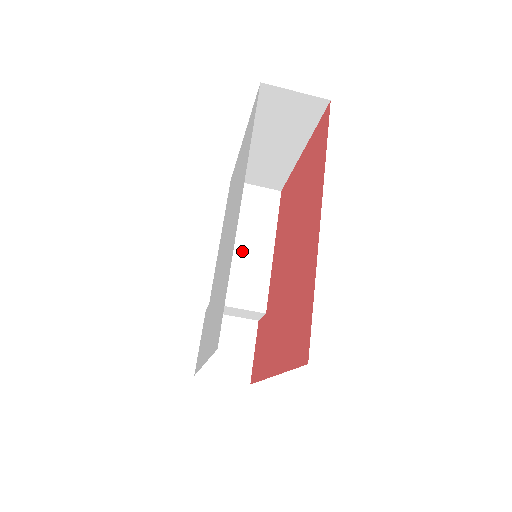
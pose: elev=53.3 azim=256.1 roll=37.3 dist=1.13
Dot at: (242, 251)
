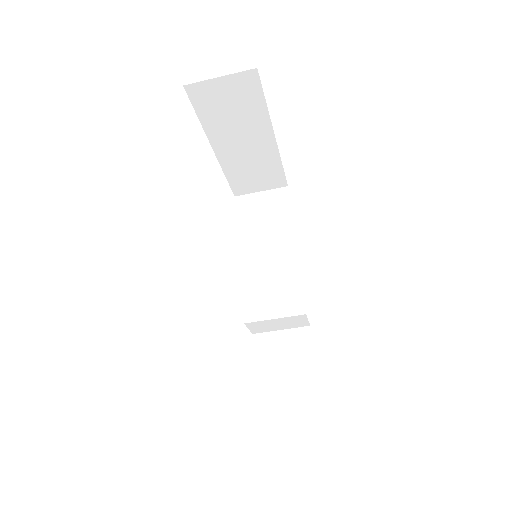
Dot at: (264, 260)
